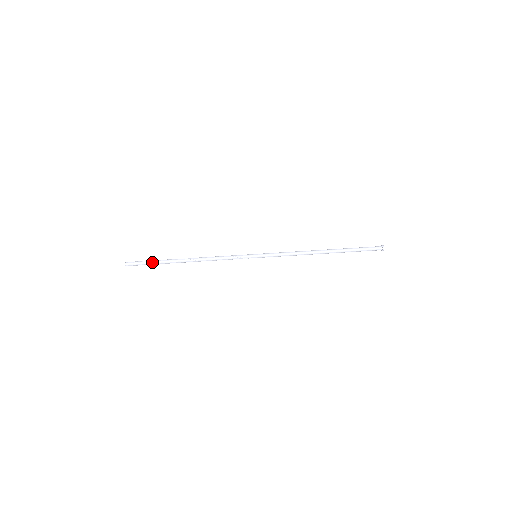
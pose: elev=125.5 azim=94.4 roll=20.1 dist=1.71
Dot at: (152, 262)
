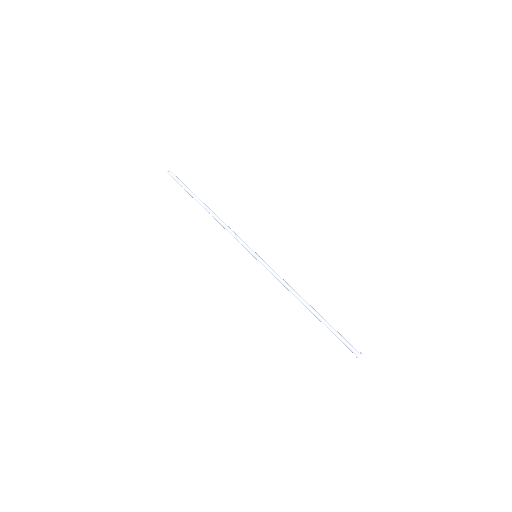
Dot at: (184, 189)
